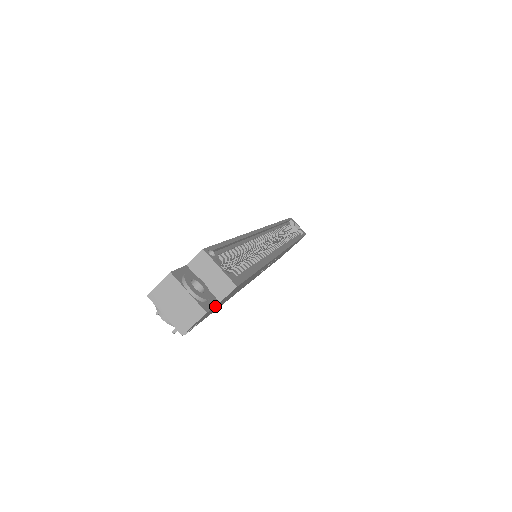
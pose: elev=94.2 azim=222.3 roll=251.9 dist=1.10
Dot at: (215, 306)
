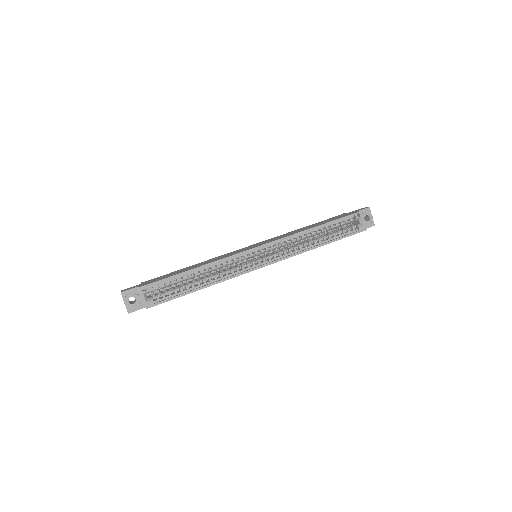
Dot at: occluded
